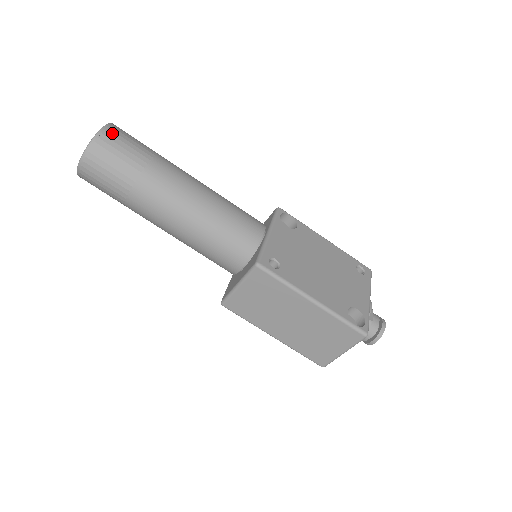
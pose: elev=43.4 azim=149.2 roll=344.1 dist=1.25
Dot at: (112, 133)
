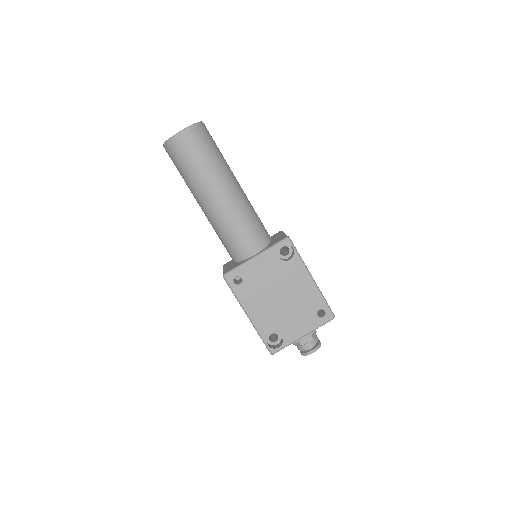
Dot at: (183, 139)
